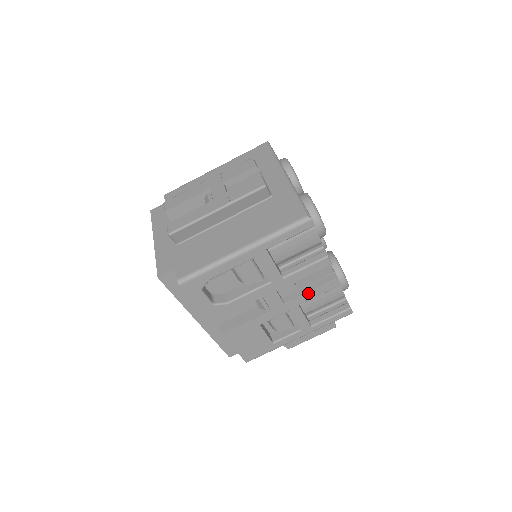
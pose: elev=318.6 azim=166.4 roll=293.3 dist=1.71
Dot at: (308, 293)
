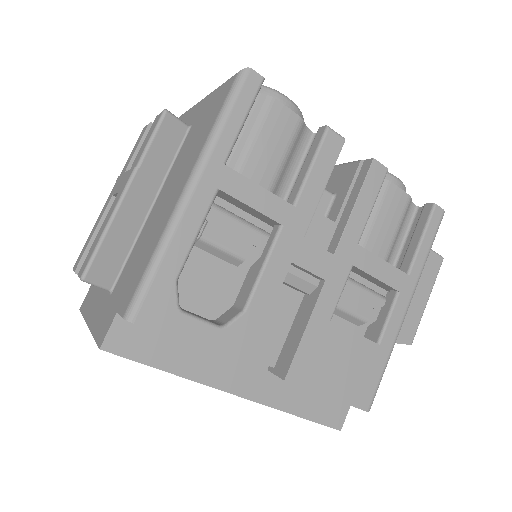
Dot at: (353, 213)
